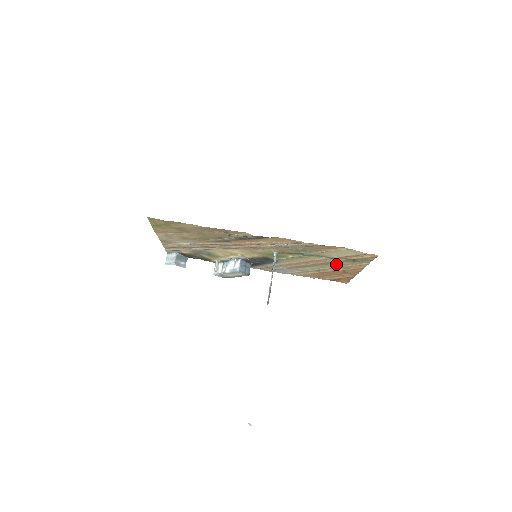
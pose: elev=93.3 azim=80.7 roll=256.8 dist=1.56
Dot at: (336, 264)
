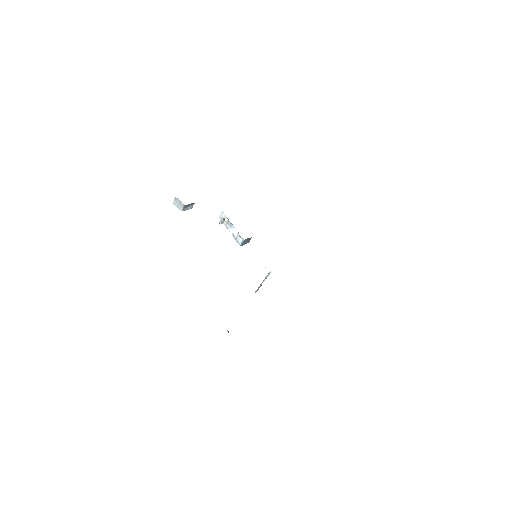
Dot at: occluded
